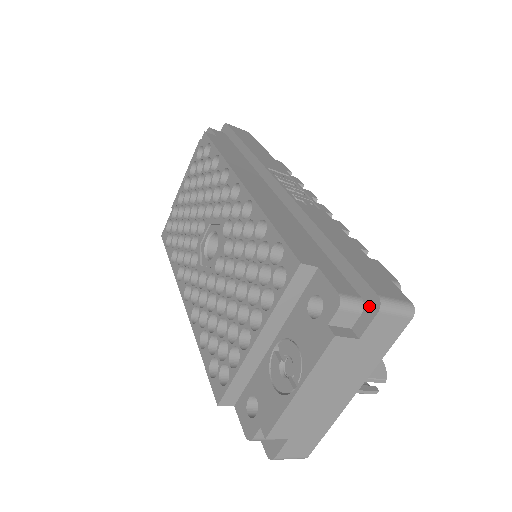
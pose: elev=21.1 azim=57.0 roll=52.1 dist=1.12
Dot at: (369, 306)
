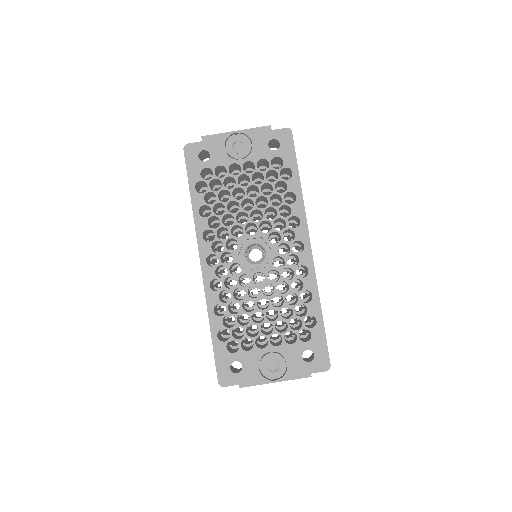
Dot at: (324, 366)
